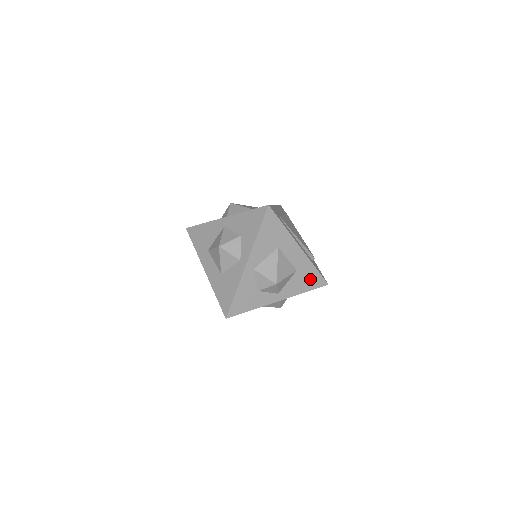
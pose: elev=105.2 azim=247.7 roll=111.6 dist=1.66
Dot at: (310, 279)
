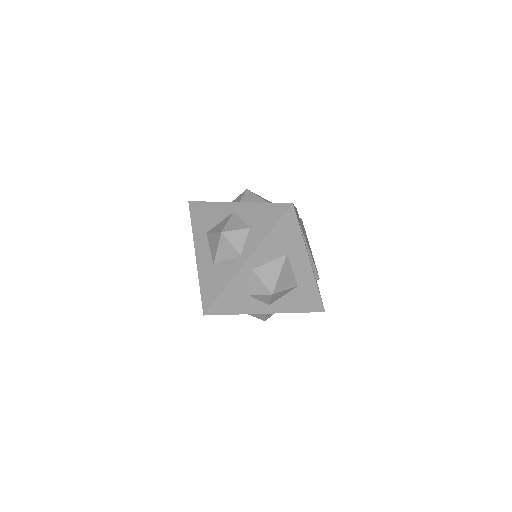
Dot at: (308, 300)
